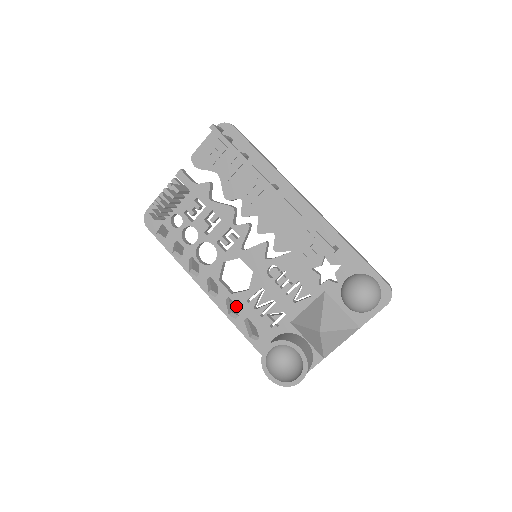
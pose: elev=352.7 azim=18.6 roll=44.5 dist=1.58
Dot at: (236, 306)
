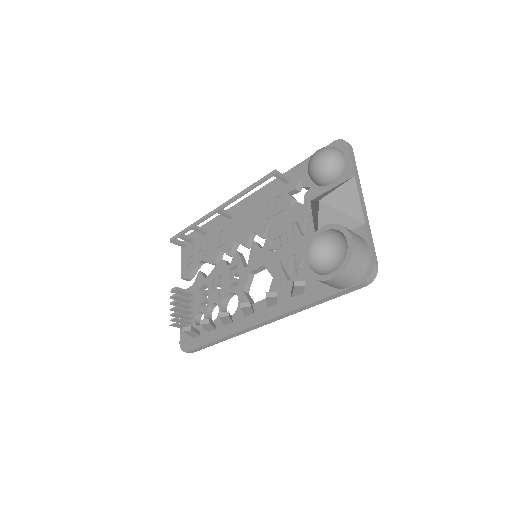
Dot at: occluded
